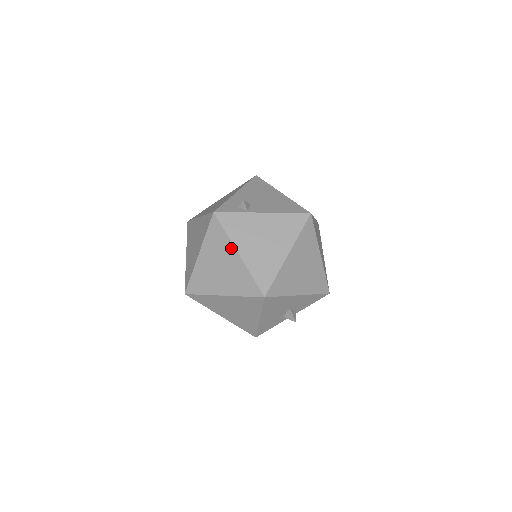
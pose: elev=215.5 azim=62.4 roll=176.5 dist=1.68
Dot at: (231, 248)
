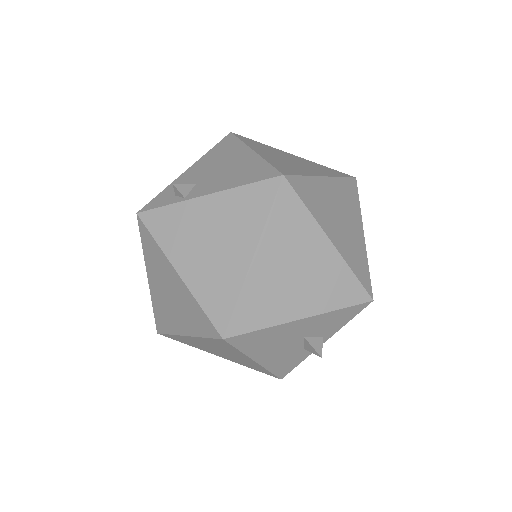
Dot at: (168, 264)
